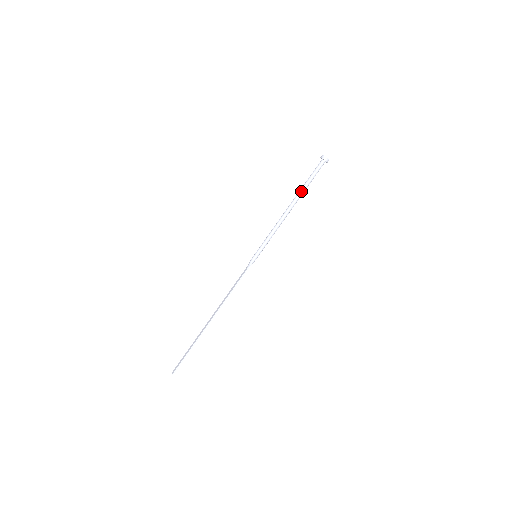
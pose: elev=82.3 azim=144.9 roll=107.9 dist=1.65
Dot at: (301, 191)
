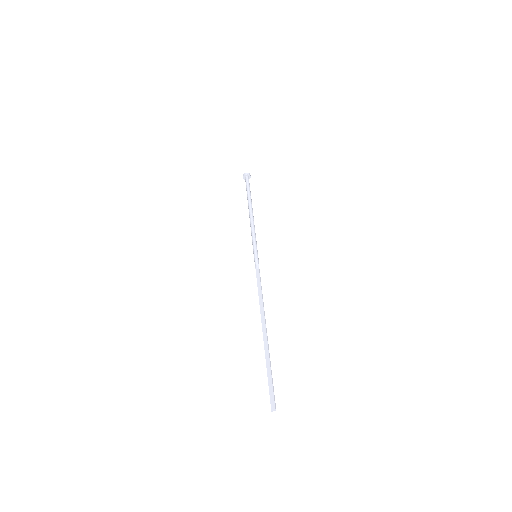
Dot at: (250, 199)
